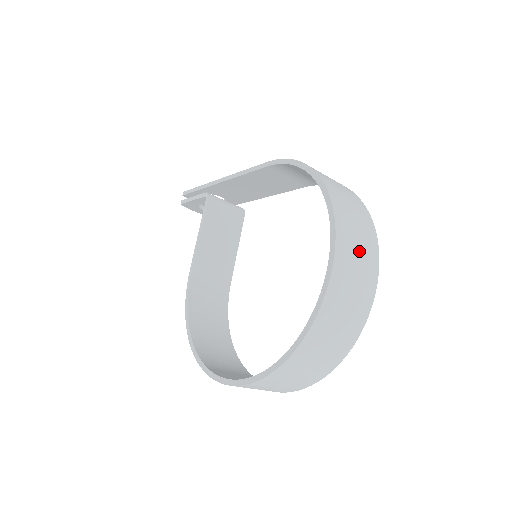
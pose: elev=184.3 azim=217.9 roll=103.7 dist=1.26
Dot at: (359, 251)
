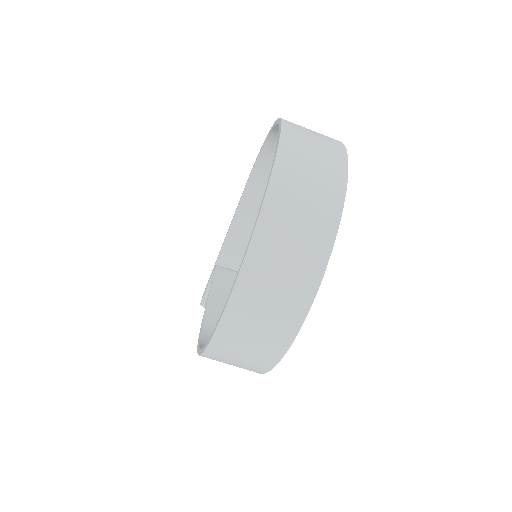
Dot at: (314, 133)
